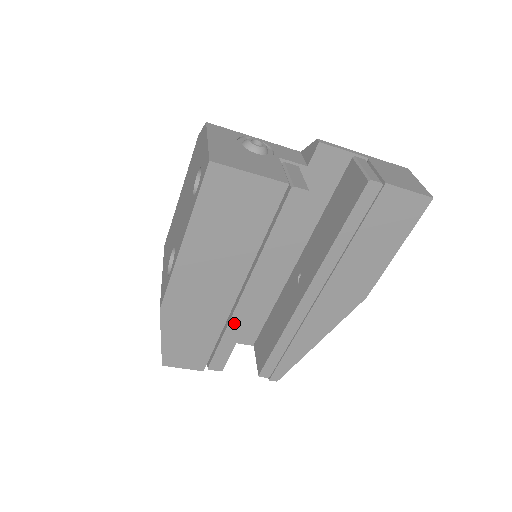
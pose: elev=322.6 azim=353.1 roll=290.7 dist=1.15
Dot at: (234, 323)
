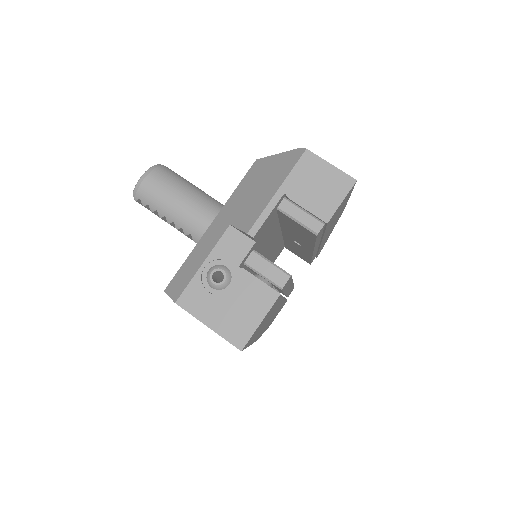
Dot at: (288, 292)
